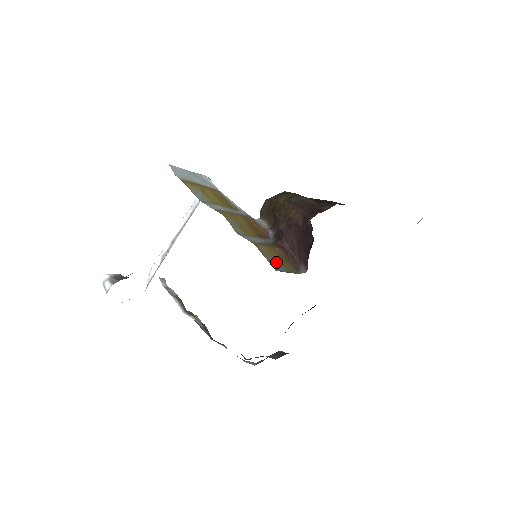
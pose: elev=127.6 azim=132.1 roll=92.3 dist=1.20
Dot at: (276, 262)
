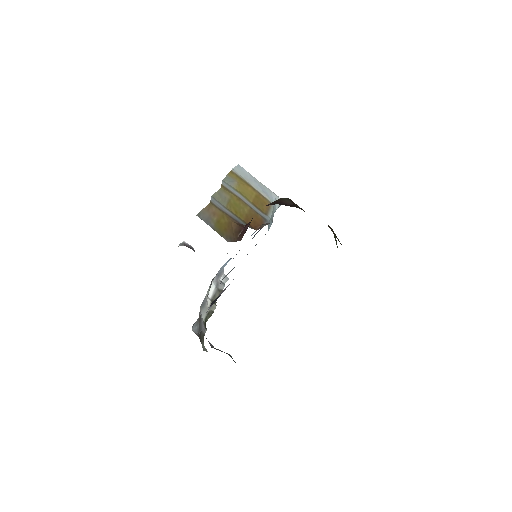
Dot at: (212, 219)
